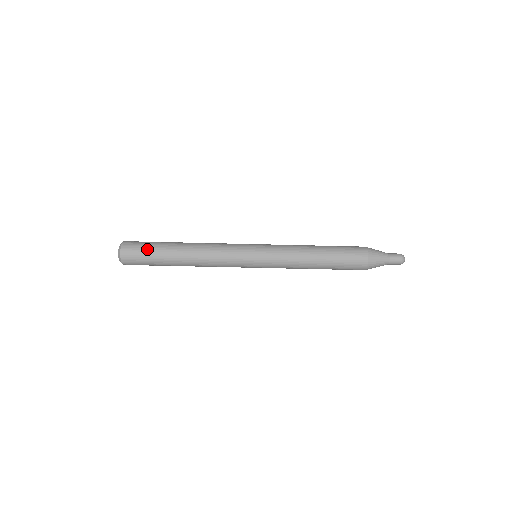
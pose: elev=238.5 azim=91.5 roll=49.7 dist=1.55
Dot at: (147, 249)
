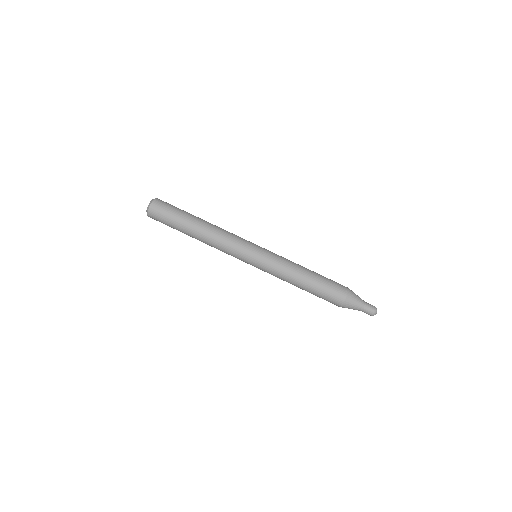
Dot at: occluded
